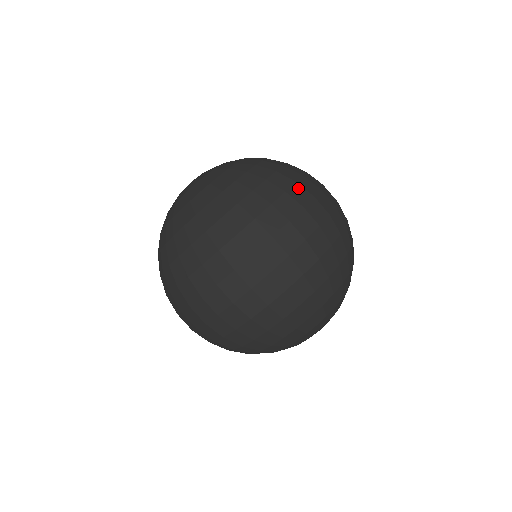
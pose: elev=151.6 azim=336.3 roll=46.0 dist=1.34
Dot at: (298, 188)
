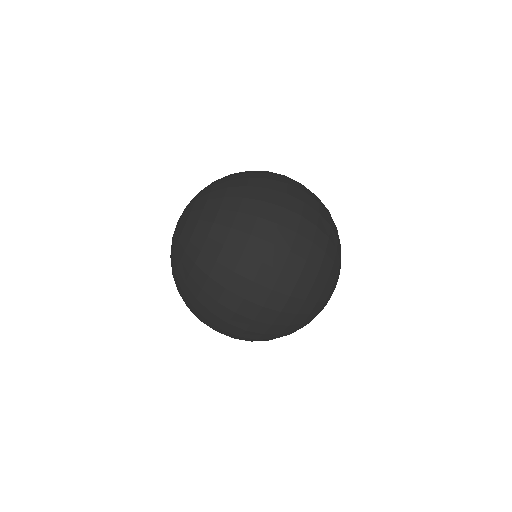
Dot at: (273, 175)
